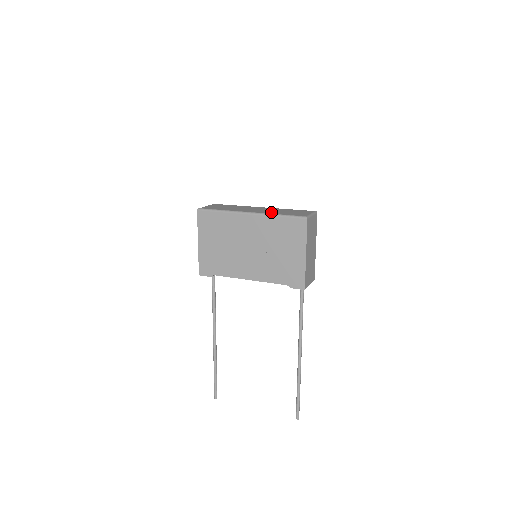
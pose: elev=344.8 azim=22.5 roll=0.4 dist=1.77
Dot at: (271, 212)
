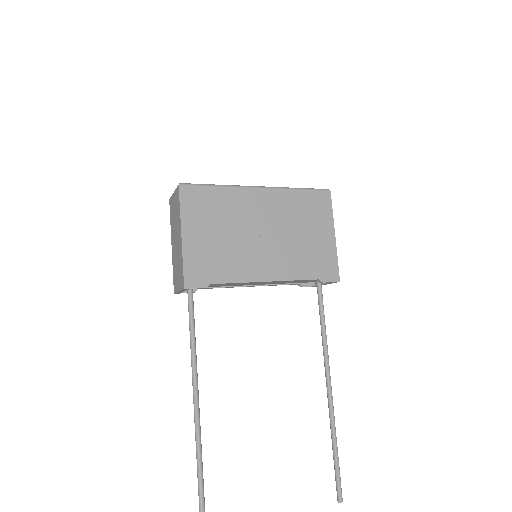
Dot at: occluded
